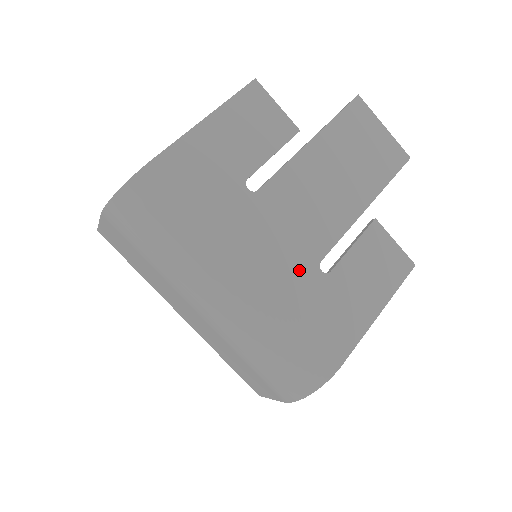
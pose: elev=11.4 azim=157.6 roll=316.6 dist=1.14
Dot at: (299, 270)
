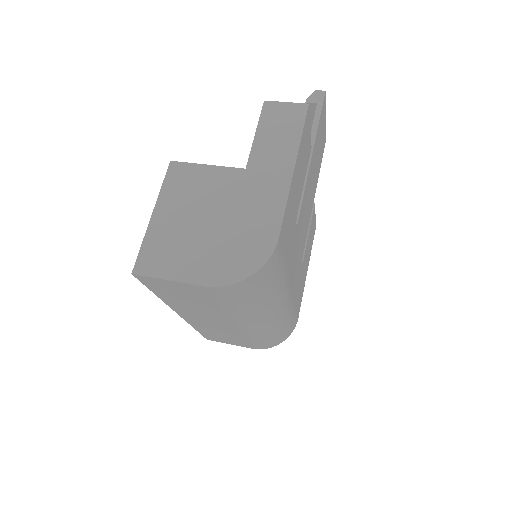
Dot at: occluded
